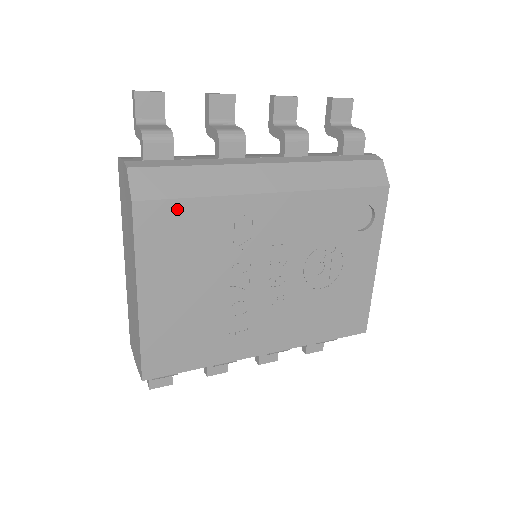
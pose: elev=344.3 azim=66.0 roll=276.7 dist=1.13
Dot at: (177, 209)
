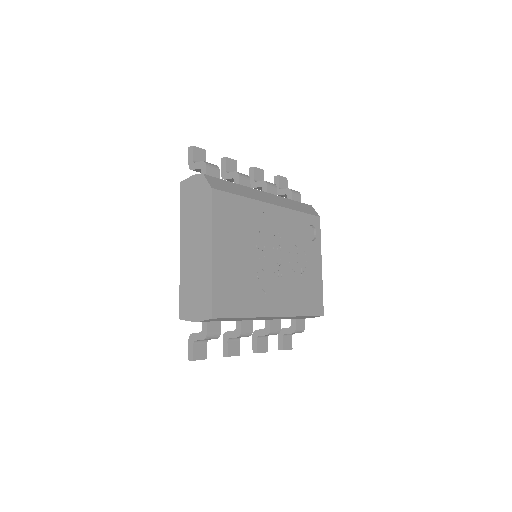
Dot at: (231, 199)
